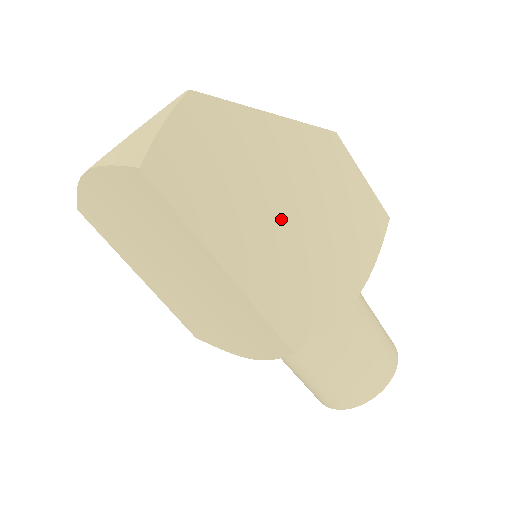
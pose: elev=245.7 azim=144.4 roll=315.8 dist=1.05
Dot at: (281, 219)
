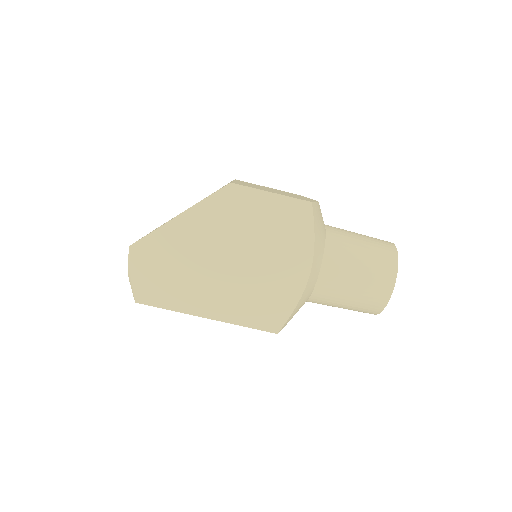
Dot at: (224, 269)
